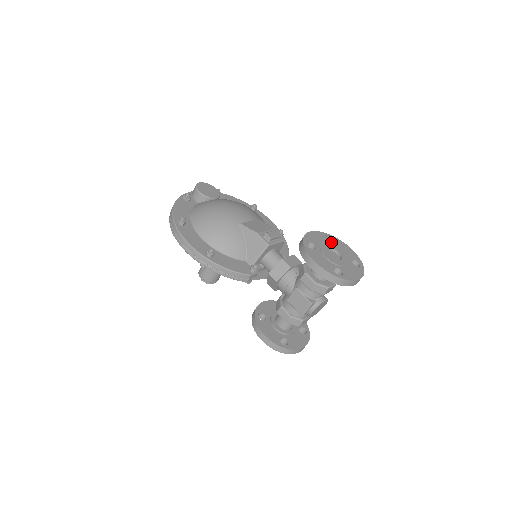
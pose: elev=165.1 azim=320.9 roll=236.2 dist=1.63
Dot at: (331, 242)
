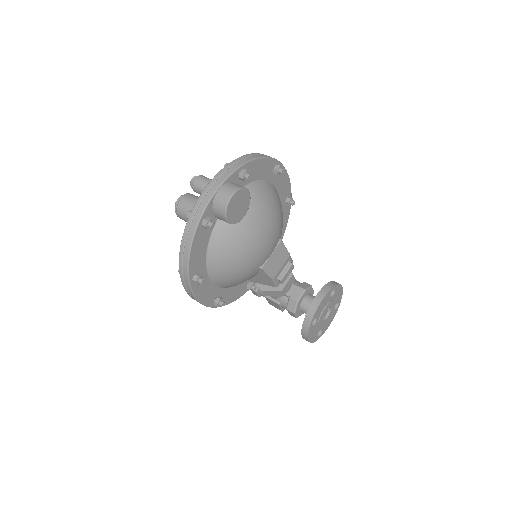
Dot at: occluded
